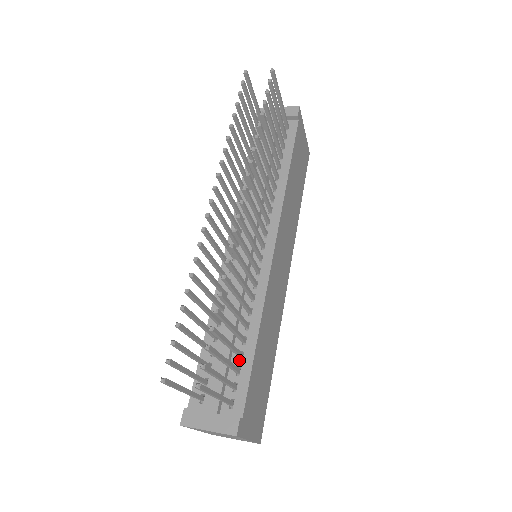
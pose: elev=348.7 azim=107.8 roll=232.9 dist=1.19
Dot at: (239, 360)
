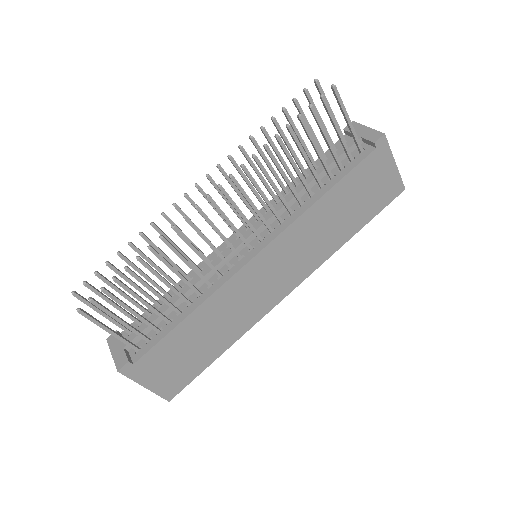
Dot at: (166, 324)
